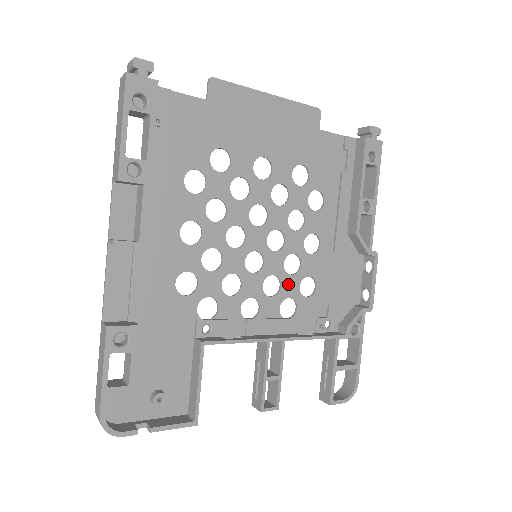
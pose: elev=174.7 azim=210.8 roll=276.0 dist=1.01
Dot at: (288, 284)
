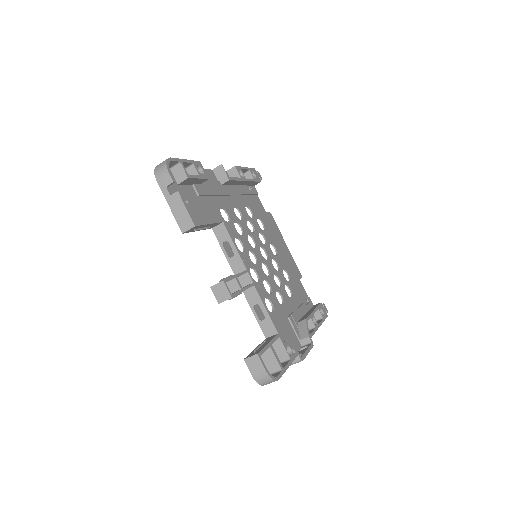
Dot at: (261, 288)
